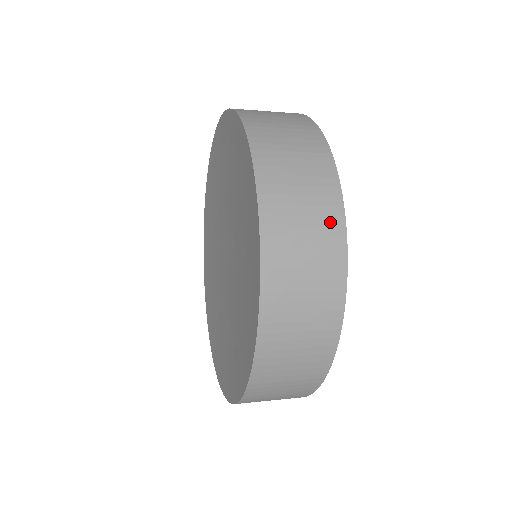
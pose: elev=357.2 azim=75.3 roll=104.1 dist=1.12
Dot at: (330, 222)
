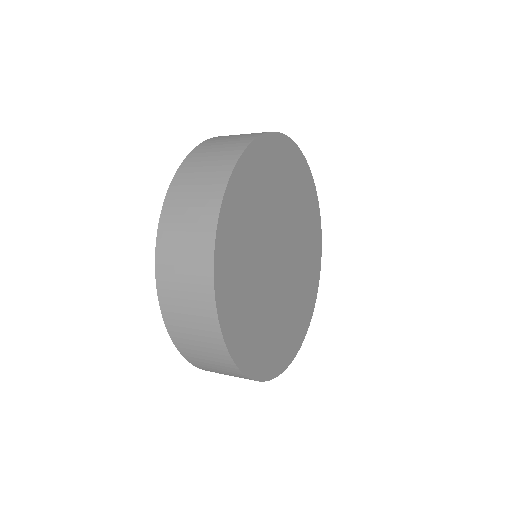
Dot at: (212, 196)
